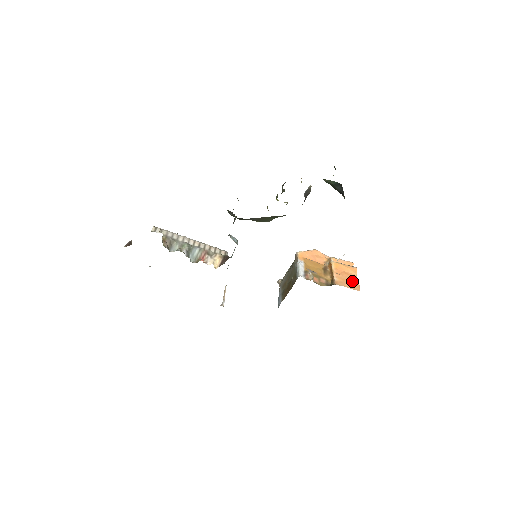
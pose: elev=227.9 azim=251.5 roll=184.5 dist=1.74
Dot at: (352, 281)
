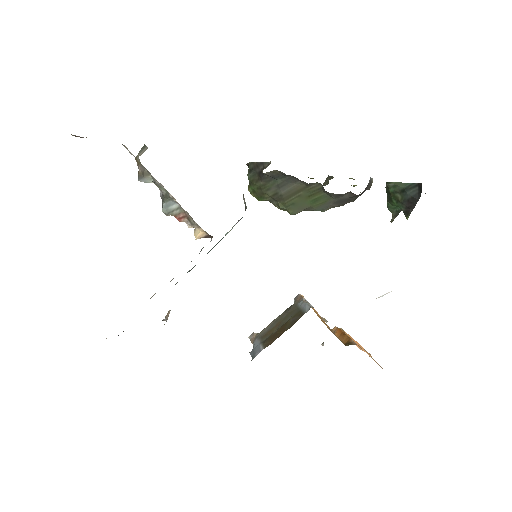
Dot at: occluded
